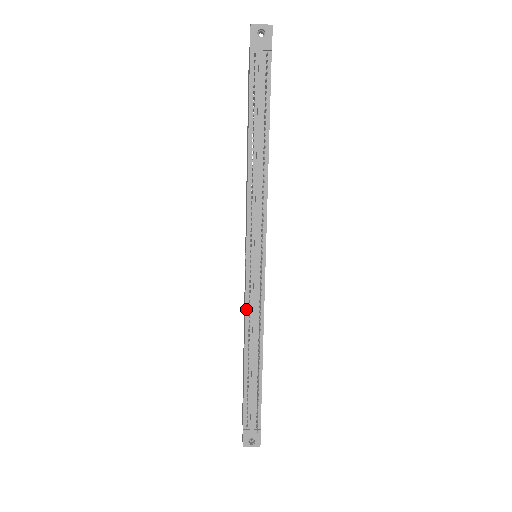
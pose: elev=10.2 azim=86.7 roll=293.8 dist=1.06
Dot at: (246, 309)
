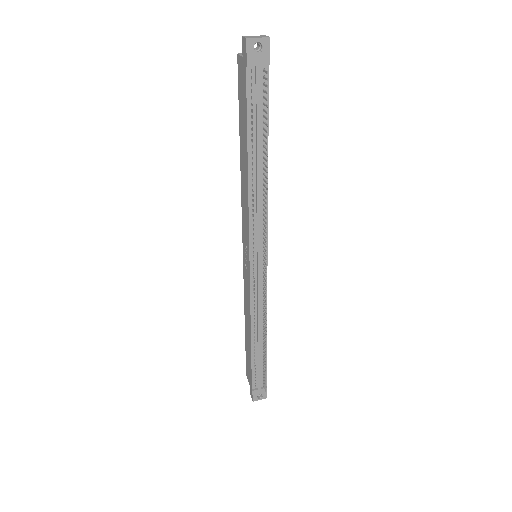
Dot at: (251, 303)
